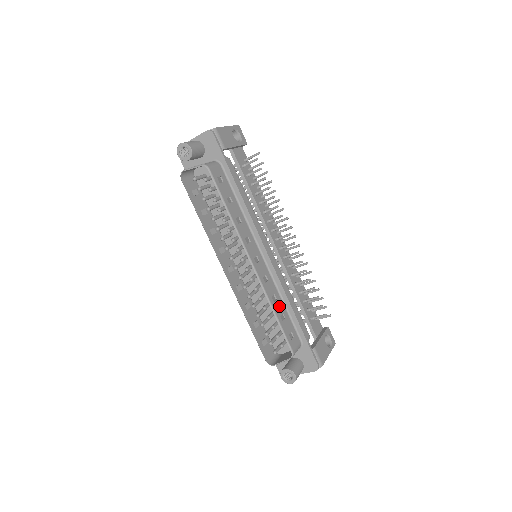
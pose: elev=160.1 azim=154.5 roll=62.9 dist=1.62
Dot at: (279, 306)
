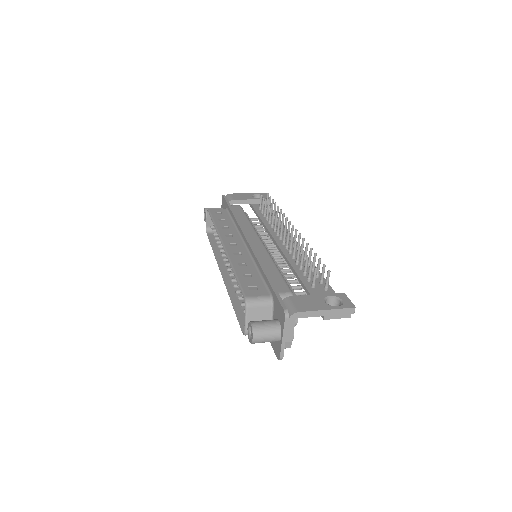
Dot at: (247, 270)
